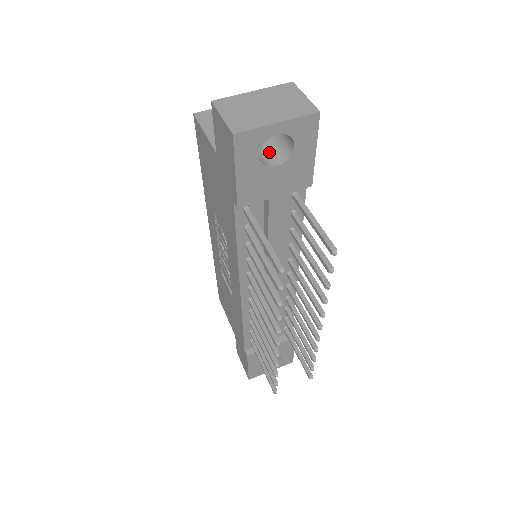
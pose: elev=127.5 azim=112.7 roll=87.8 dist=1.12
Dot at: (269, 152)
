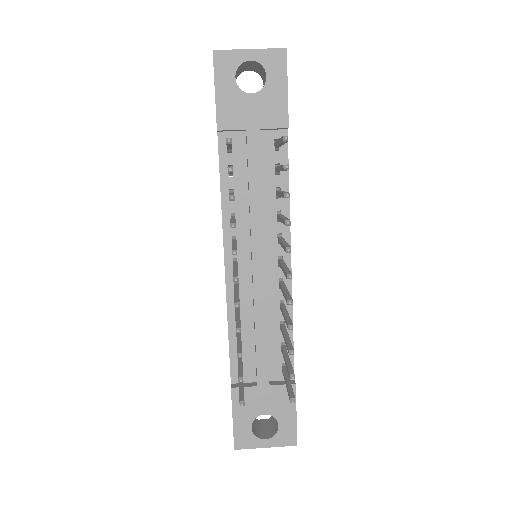
Dot at: occluded
